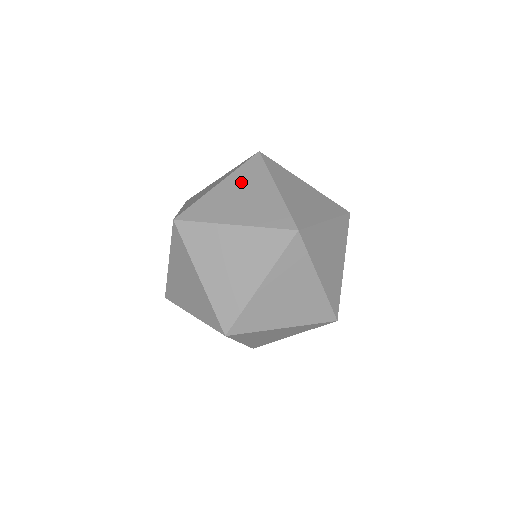
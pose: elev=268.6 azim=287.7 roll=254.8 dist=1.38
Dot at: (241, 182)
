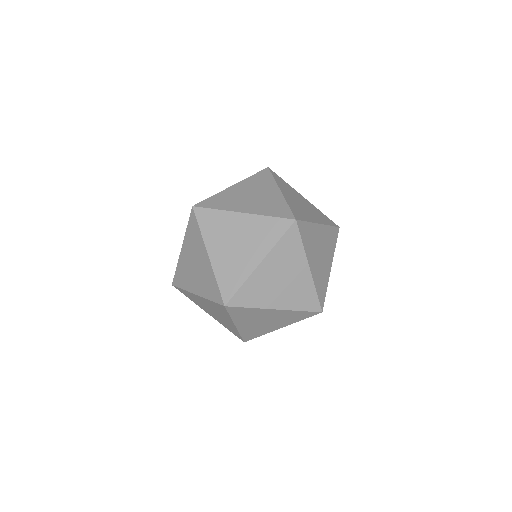
Dot at: (251, 186)
